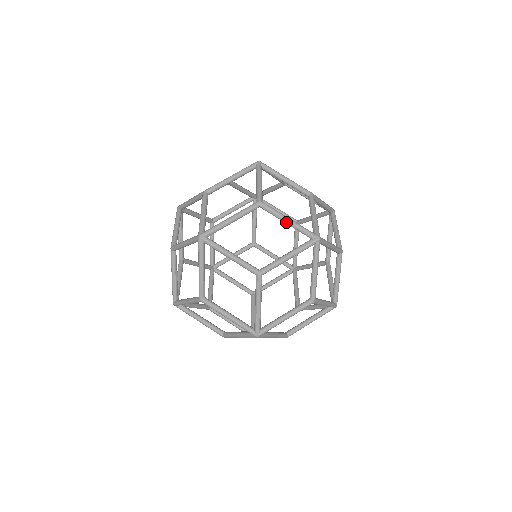
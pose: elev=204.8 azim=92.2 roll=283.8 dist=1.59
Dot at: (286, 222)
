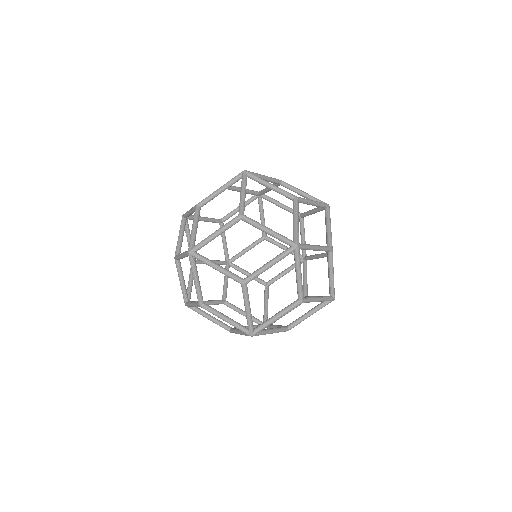
Dot at: (266, 232)
